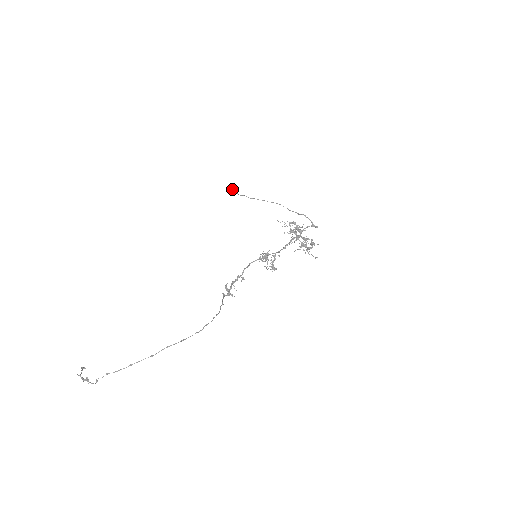
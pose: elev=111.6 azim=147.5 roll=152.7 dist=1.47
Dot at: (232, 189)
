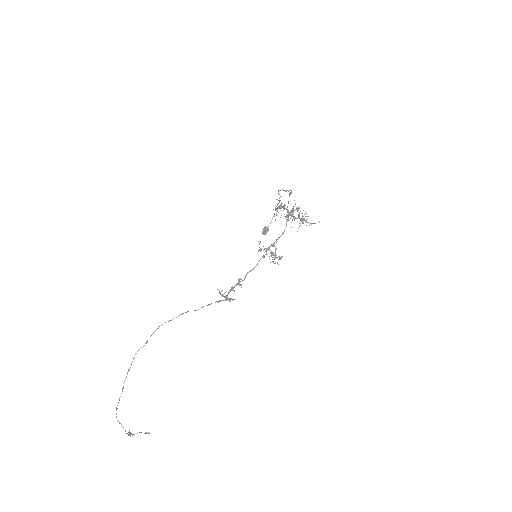
Dot at: (264, 229)
